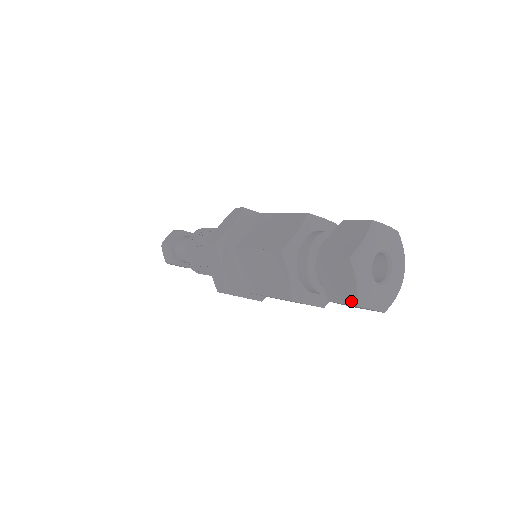
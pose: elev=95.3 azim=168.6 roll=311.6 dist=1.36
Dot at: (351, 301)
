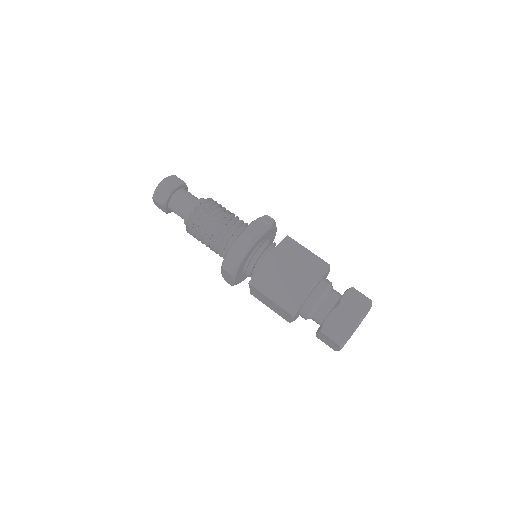
Dot at: (333, 349)
